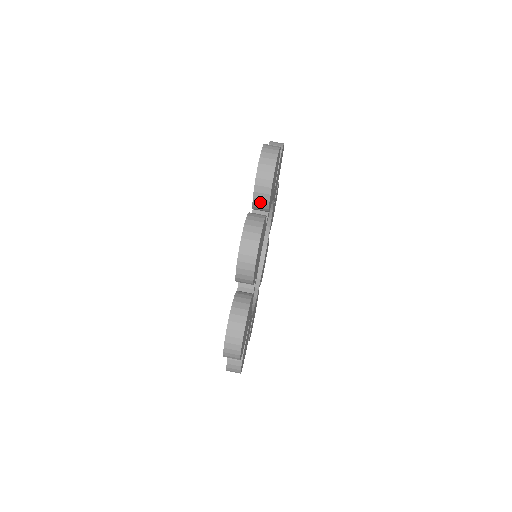
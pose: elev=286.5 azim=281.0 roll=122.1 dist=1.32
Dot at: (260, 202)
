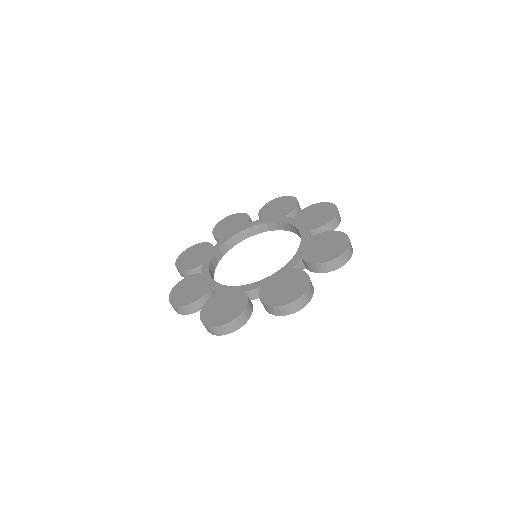
Dot at: (314, 267)
